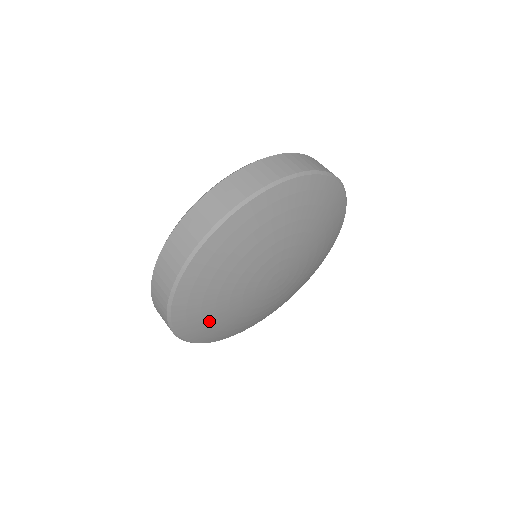
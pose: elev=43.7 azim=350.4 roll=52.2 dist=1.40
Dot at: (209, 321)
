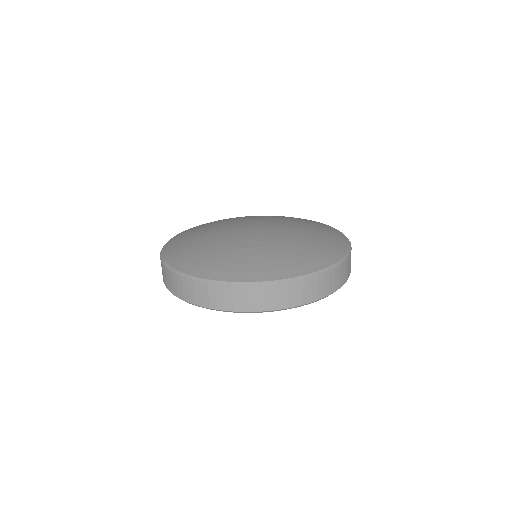
Dot at: occluded
